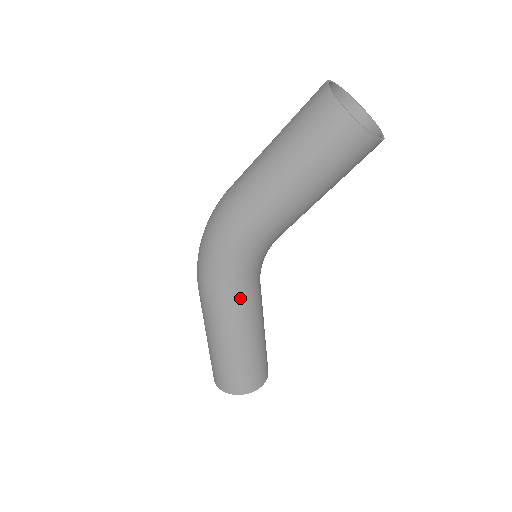
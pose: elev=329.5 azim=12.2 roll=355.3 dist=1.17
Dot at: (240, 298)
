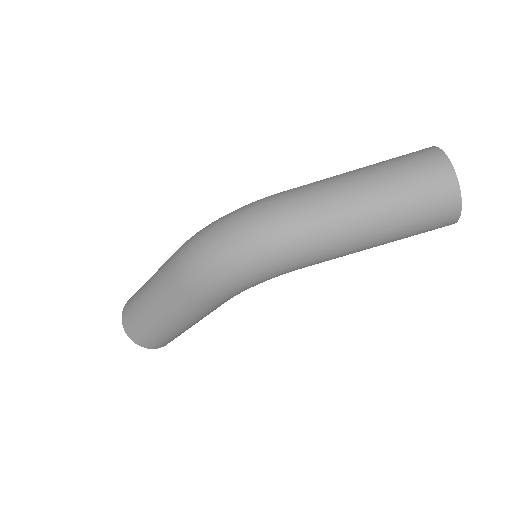
Dot at: occluded
